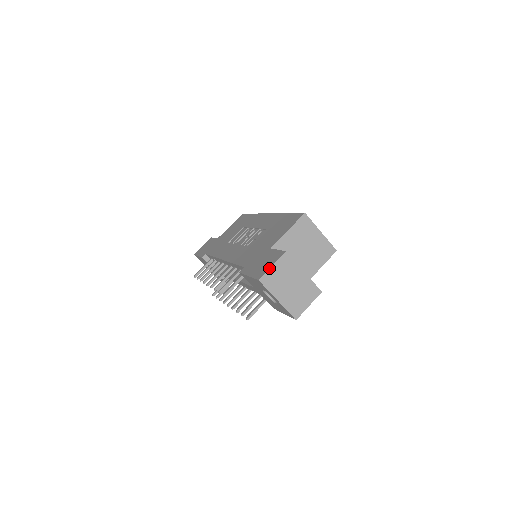
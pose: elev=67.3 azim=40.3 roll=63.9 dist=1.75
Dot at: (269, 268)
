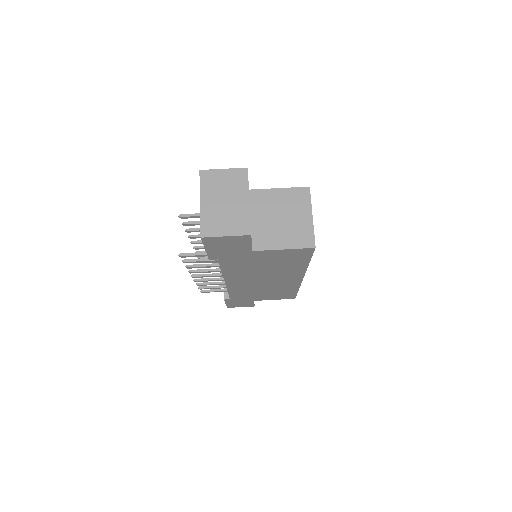
Dot at: occluded
